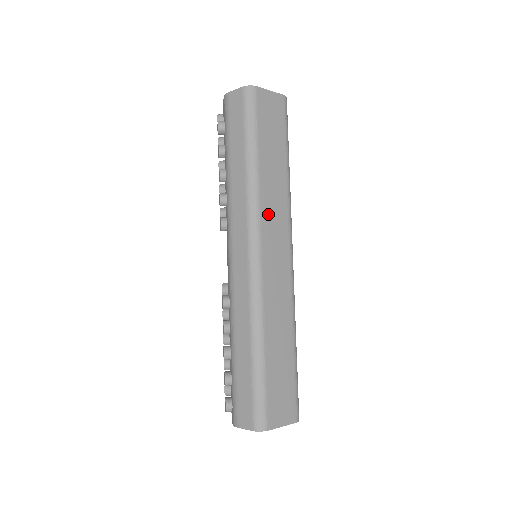
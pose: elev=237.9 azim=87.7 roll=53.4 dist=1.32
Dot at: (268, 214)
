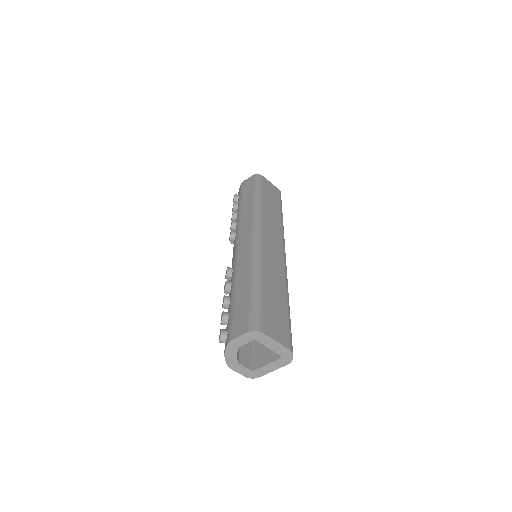
Dot at: (268, 223)
